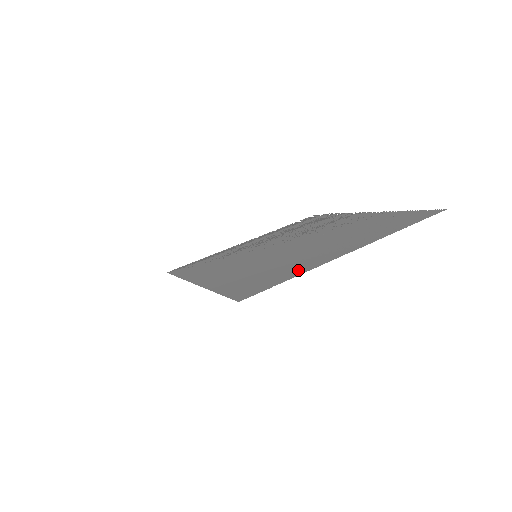
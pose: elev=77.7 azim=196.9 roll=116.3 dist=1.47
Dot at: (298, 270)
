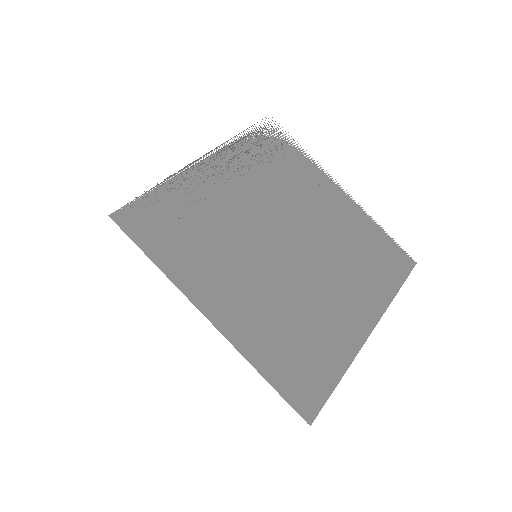
Dot at: (338, 358)
